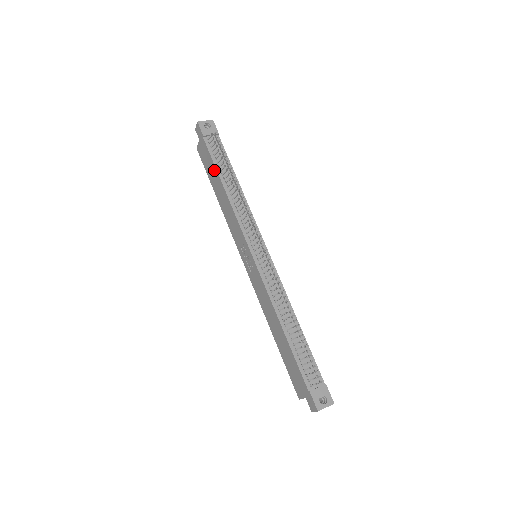
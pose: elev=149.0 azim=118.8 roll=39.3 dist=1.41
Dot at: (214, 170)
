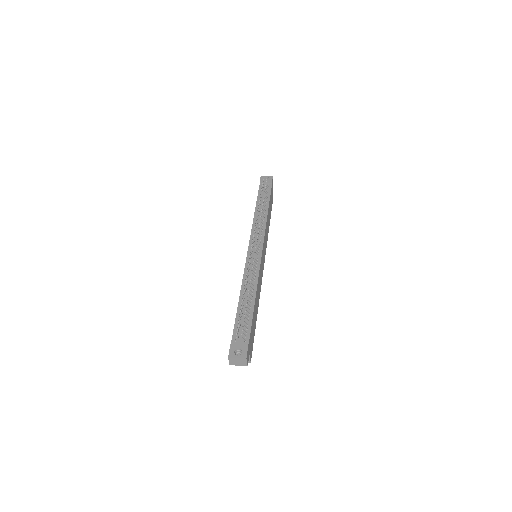
Dot at: occluded
